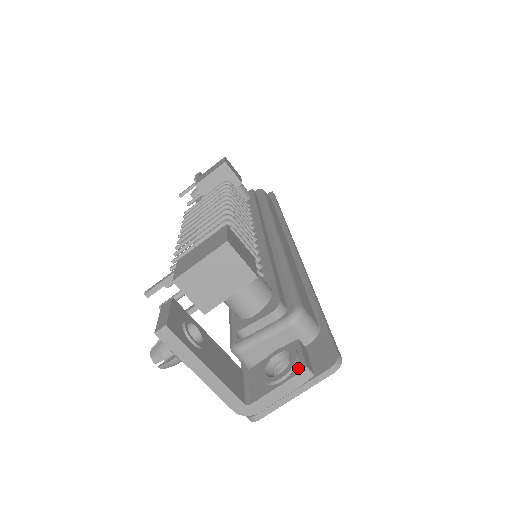
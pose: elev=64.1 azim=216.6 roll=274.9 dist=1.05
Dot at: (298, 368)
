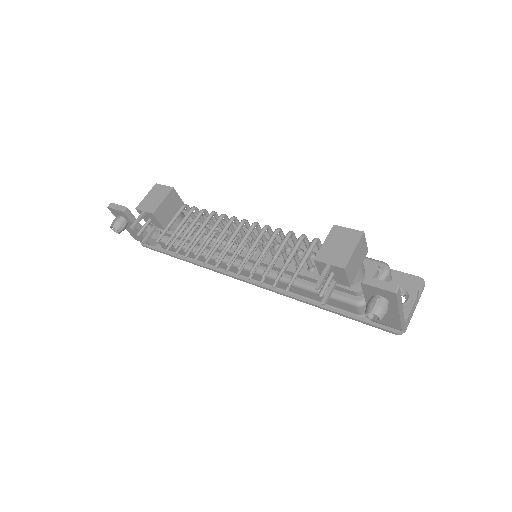
Dot at: (414, 291)
